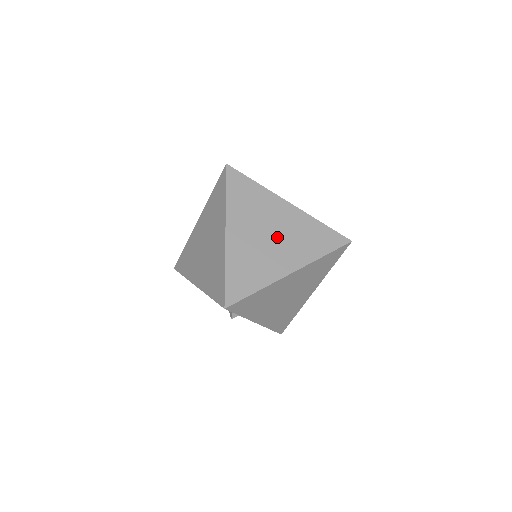
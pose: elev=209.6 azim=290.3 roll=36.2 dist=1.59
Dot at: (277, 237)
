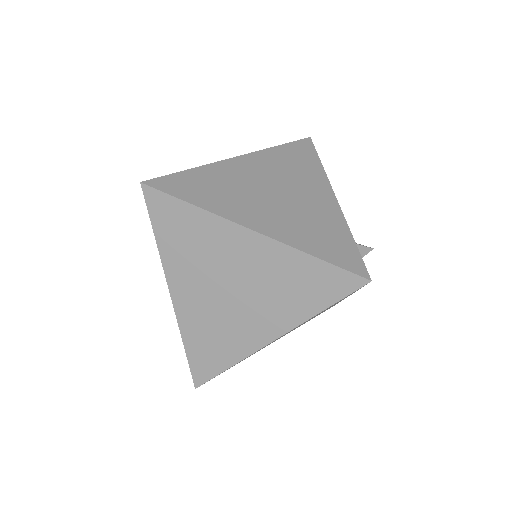
Dot at: (242, 291)
